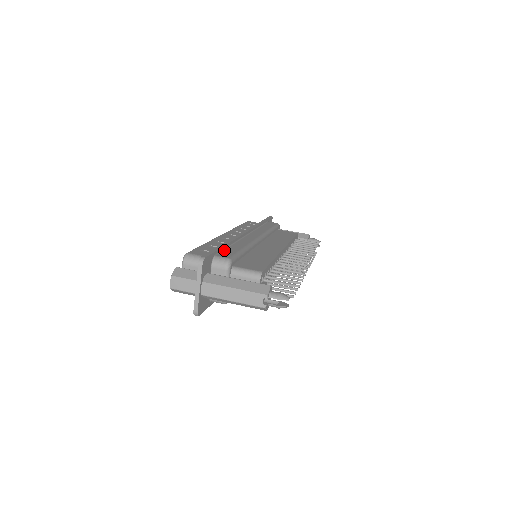
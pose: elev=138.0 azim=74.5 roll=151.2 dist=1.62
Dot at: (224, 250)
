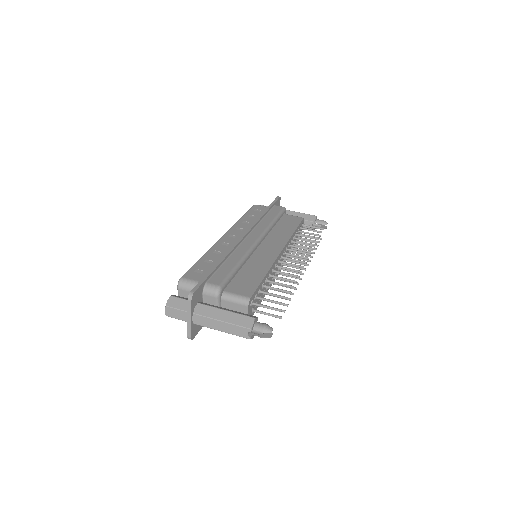
Dot at: (217, 271)
